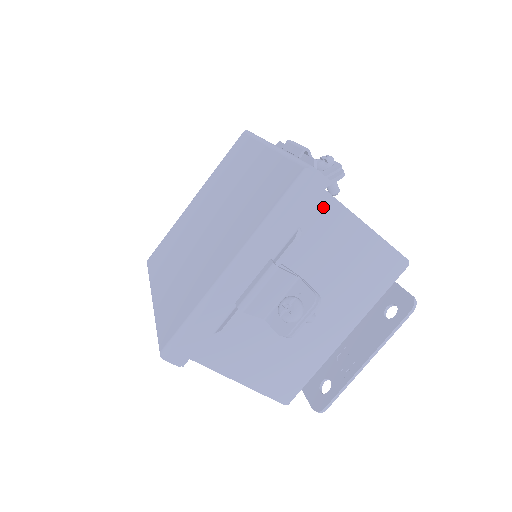
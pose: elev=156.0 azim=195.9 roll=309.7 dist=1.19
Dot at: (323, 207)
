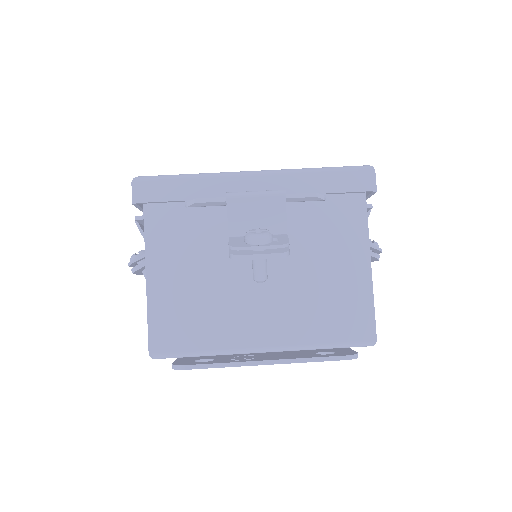
Dot at: (354, 209)
